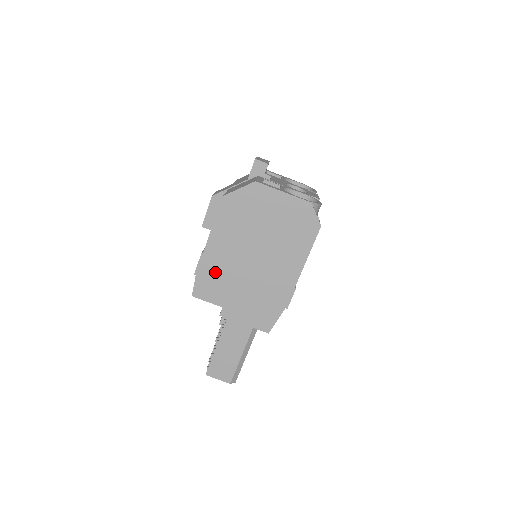
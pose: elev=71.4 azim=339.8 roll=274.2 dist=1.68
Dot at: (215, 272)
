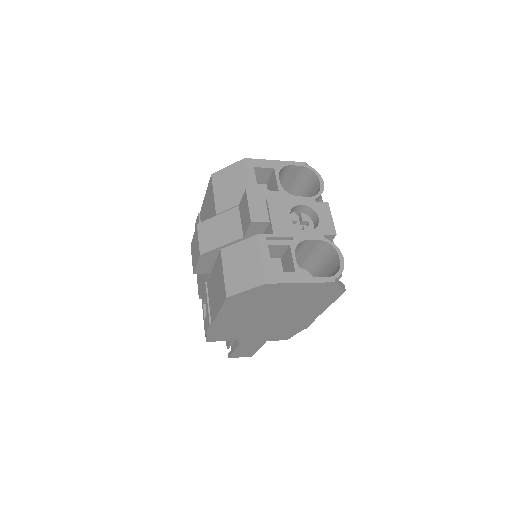
Dot at: (227, 330)
